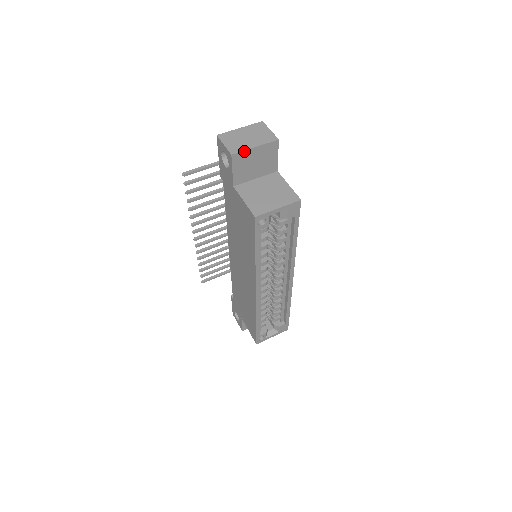
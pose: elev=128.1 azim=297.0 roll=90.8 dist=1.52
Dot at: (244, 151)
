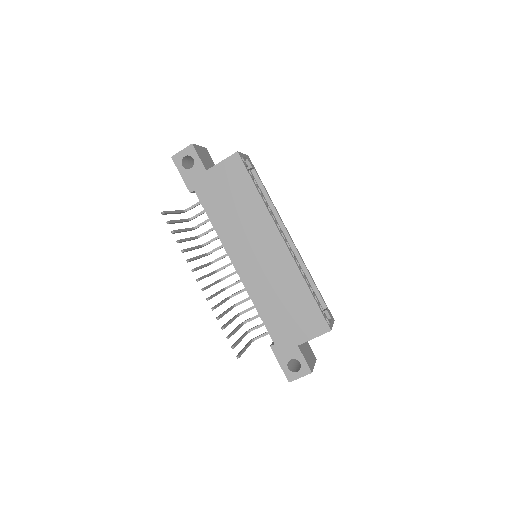
Dot at: (196, 145)
